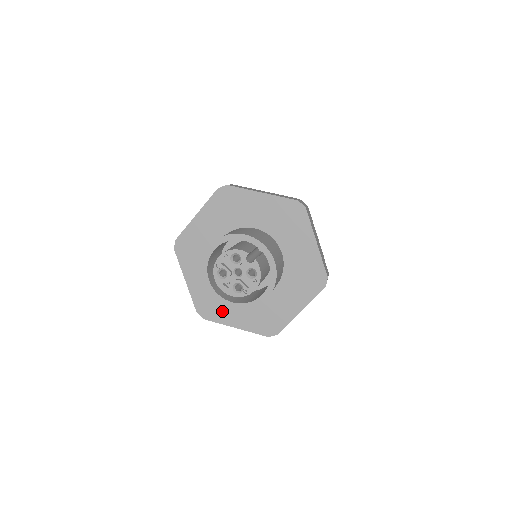
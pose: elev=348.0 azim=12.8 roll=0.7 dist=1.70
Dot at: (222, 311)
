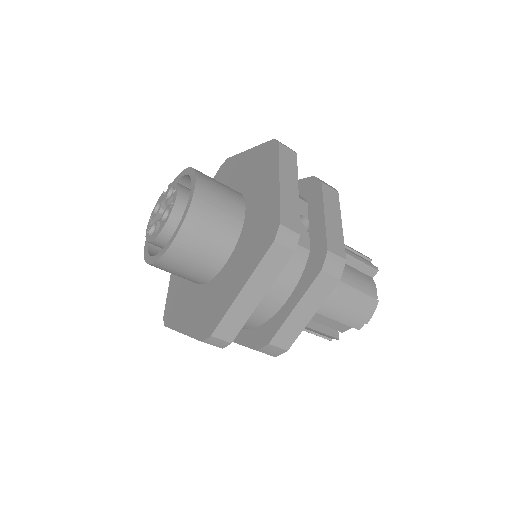
Dot at: (221, 300)
